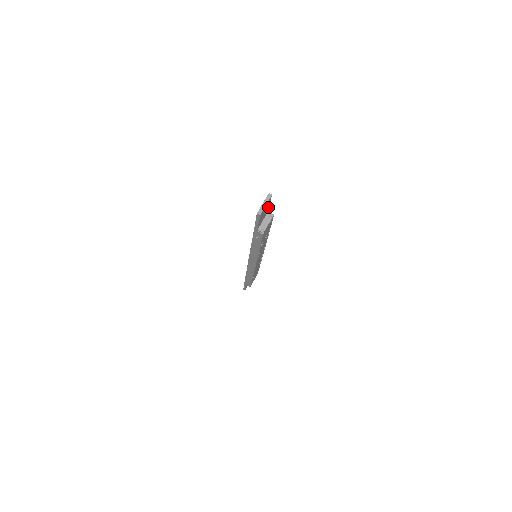
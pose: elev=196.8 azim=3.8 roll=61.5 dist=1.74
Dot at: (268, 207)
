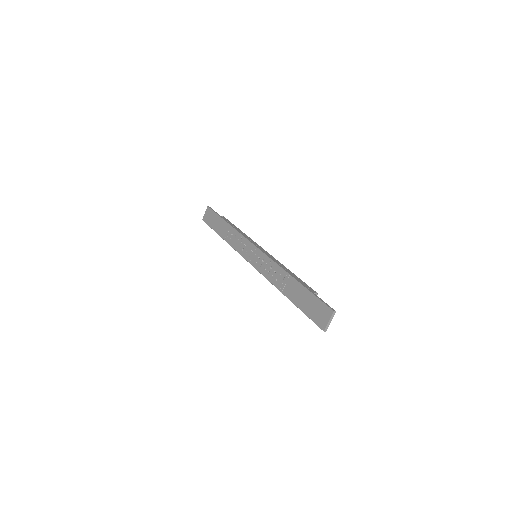
Dot at: (320, 301)
